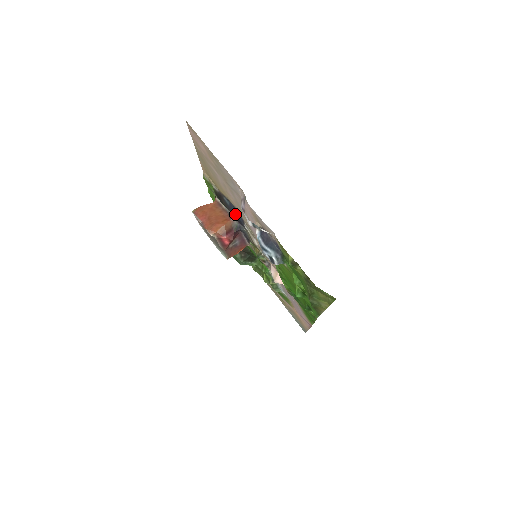
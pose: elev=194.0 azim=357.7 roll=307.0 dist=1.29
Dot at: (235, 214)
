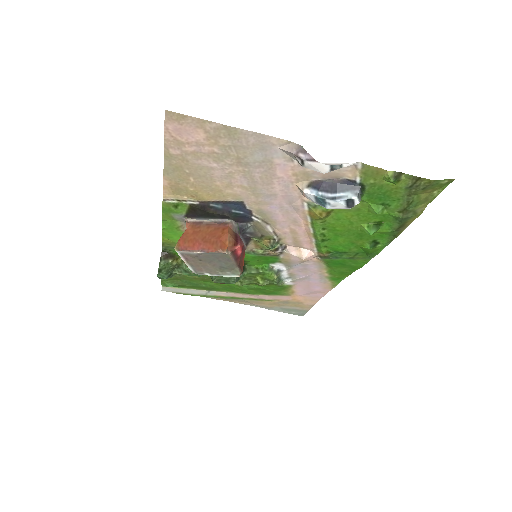
Dot at: (236, 212)
